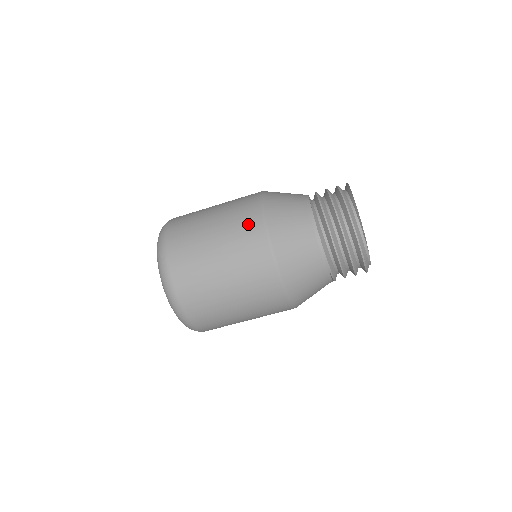
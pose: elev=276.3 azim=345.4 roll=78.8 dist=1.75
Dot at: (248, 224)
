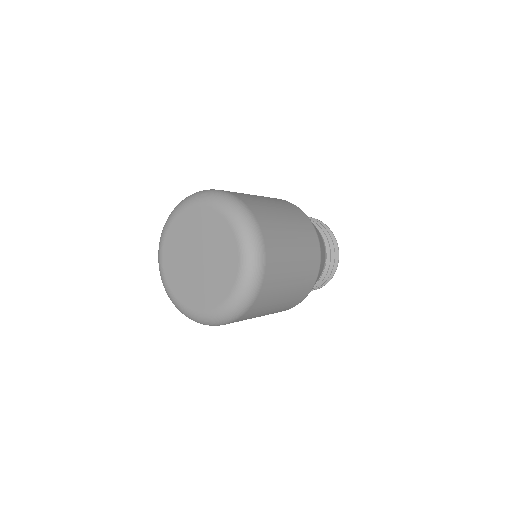
Dot at: (279, 199)
